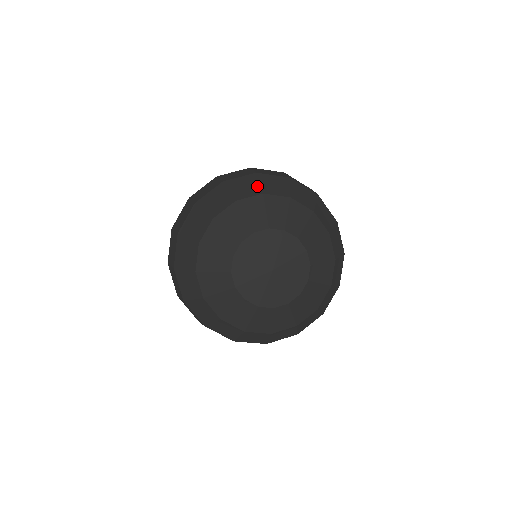
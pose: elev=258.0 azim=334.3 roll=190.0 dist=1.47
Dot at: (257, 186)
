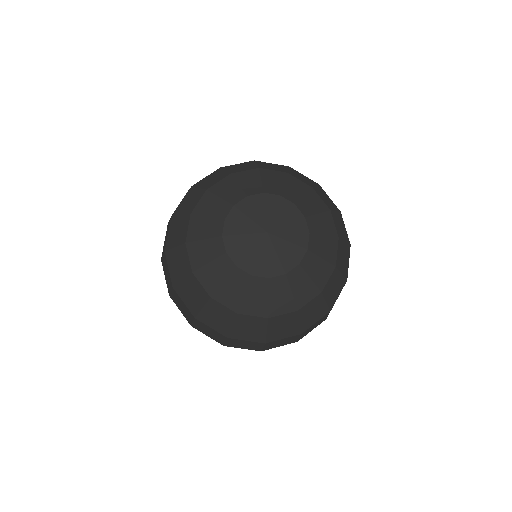
Dot at: (198, 191)
